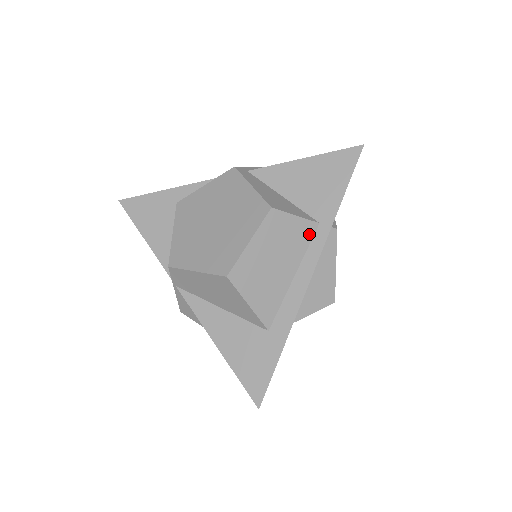
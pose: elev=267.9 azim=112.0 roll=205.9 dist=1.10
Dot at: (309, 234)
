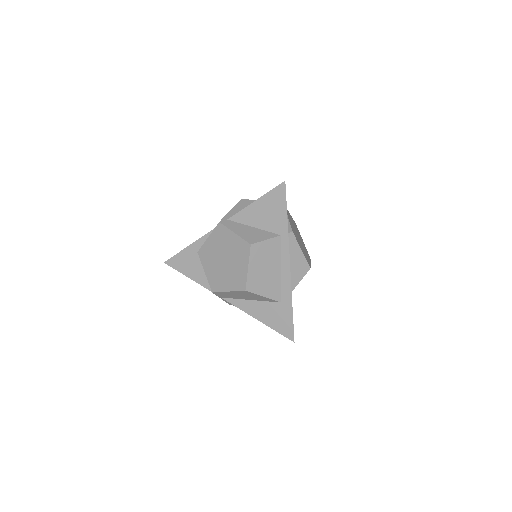
Dot at: (278, 244)
